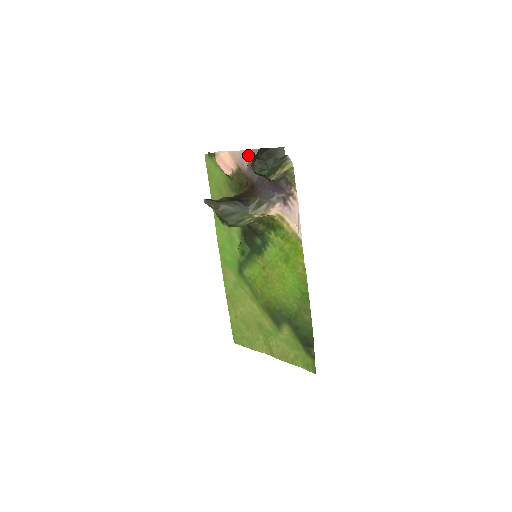
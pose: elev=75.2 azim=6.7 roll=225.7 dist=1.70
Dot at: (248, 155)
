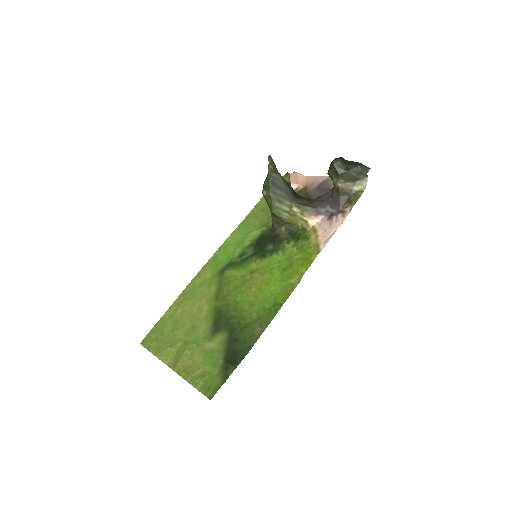
Dot at: (324, 179)
